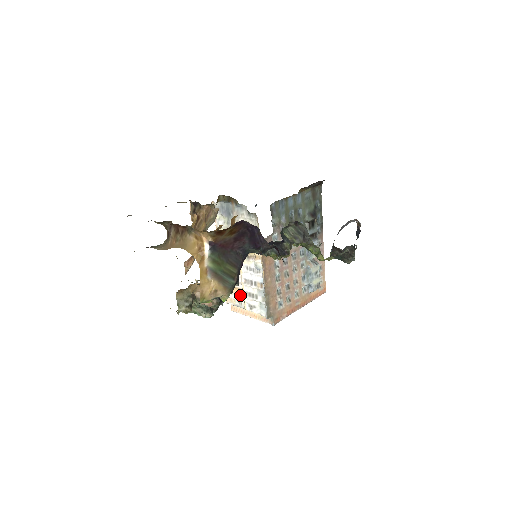
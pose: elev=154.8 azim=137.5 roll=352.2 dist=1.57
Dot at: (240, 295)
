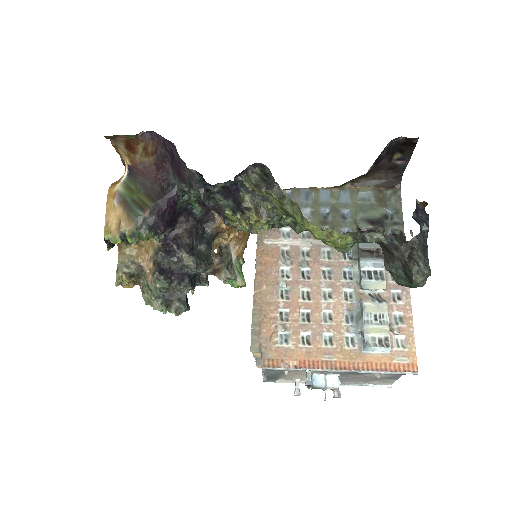
Dot at: occluded
